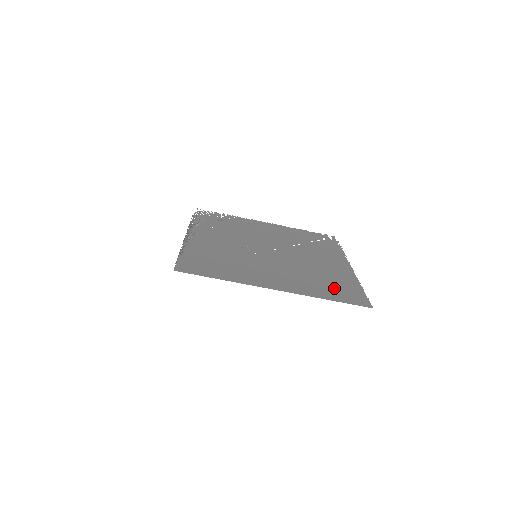
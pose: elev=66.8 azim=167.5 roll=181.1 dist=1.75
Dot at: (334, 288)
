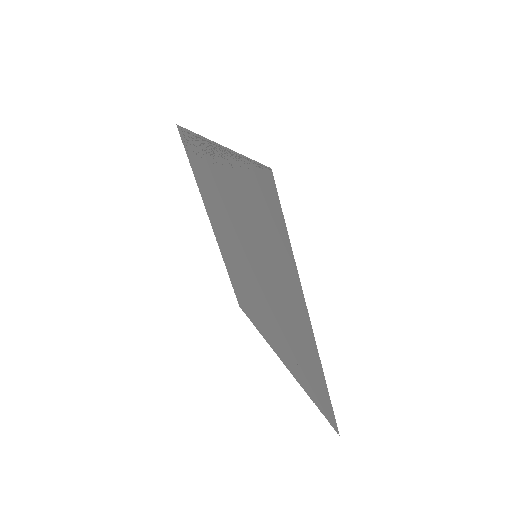
Dot at: (310, 375)
